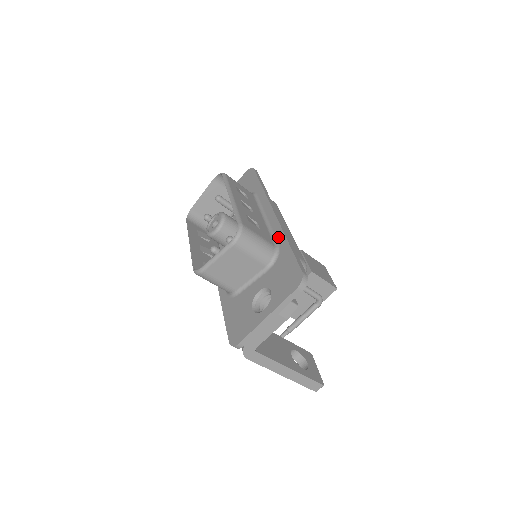
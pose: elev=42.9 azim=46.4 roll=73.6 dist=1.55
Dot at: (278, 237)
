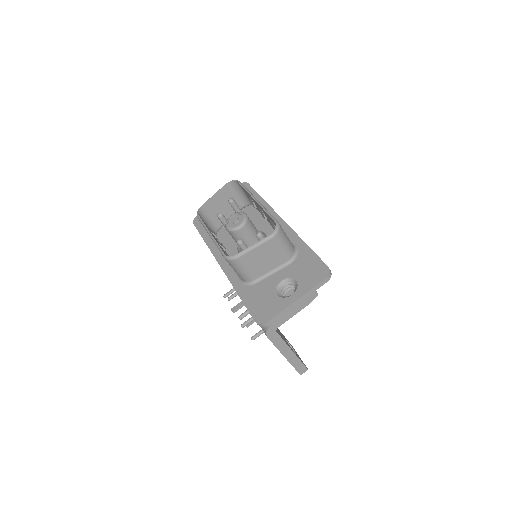
Dot at: (294, 239)
